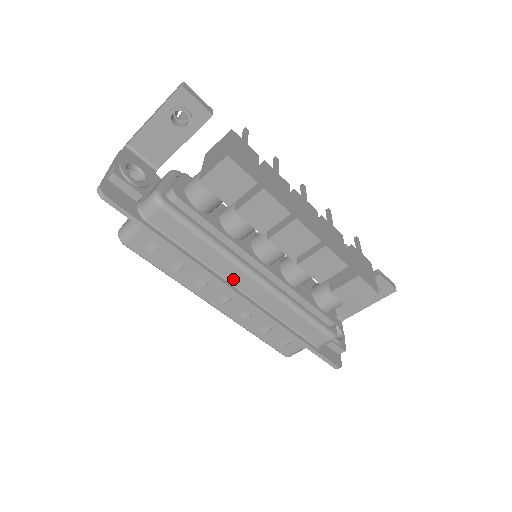
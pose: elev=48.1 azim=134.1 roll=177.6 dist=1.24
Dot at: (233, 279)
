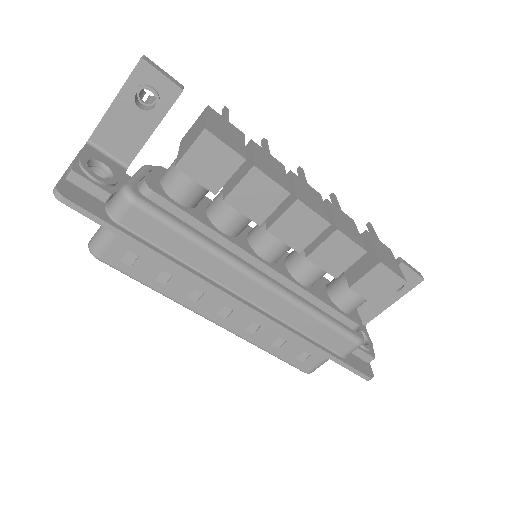
Dot at: (232, 284)
